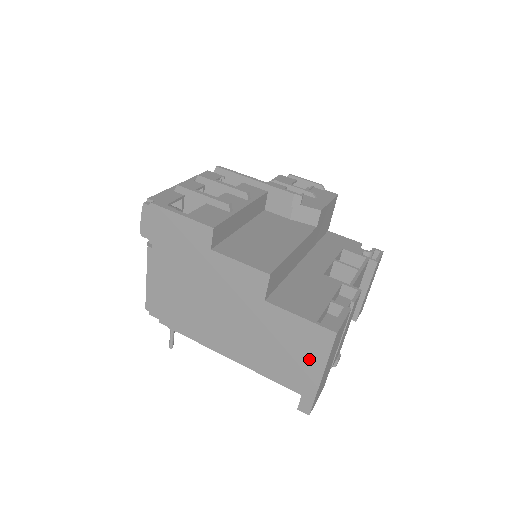
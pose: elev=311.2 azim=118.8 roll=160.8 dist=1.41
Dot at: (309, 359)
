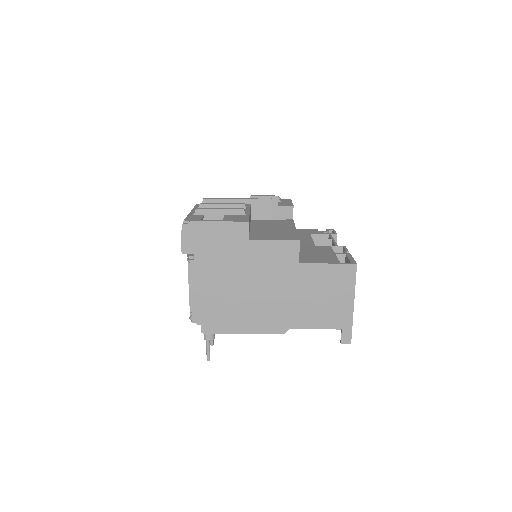
Dot at: (341, 295)
